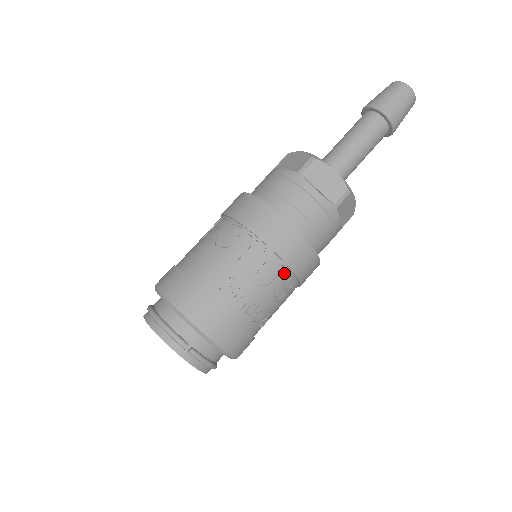
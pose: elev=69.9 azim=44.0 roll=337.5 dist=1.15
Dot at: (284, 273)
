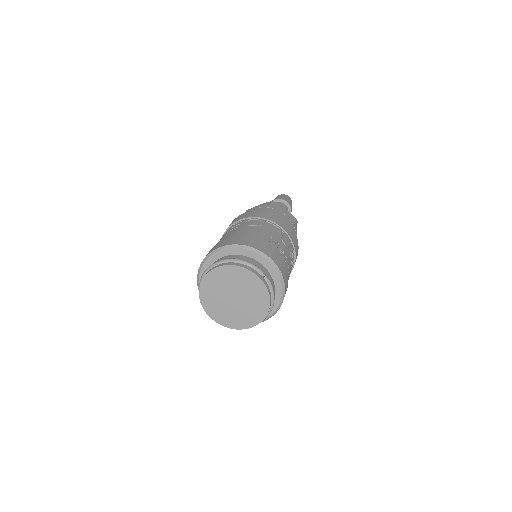
Dot at: (291, 247)
